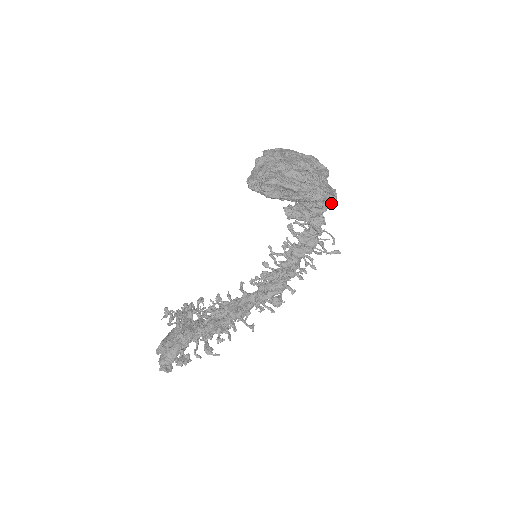
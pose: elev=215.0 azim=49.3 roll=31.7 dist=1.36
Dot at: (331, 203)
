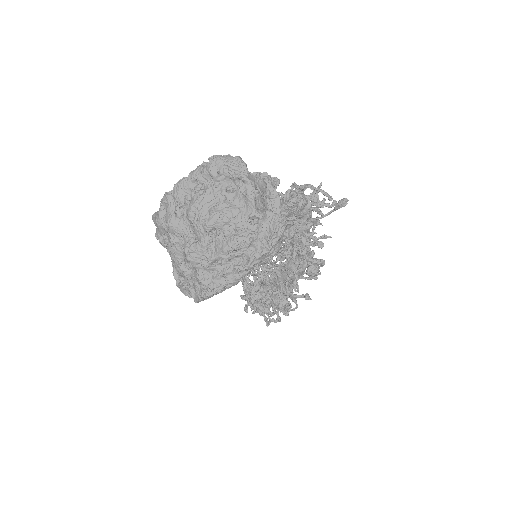
Dot at: (289, 234)
